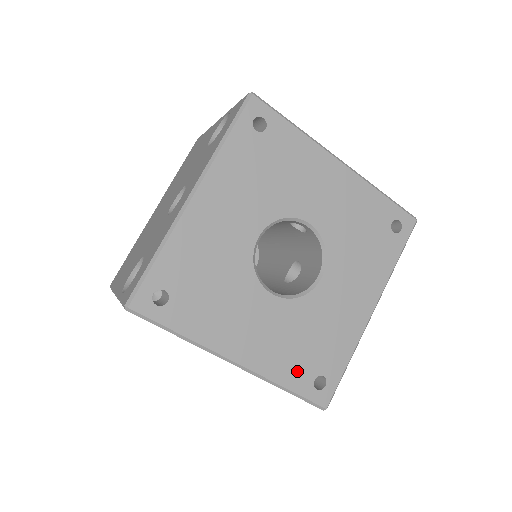
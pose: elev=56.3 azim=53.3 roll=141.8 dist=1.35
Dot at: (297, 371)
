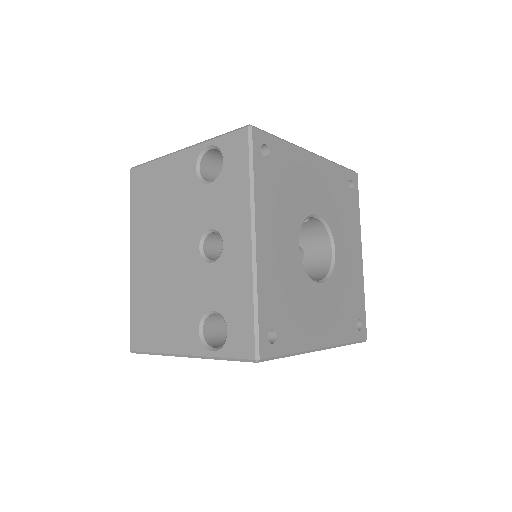
Dot at: (348, 327)
